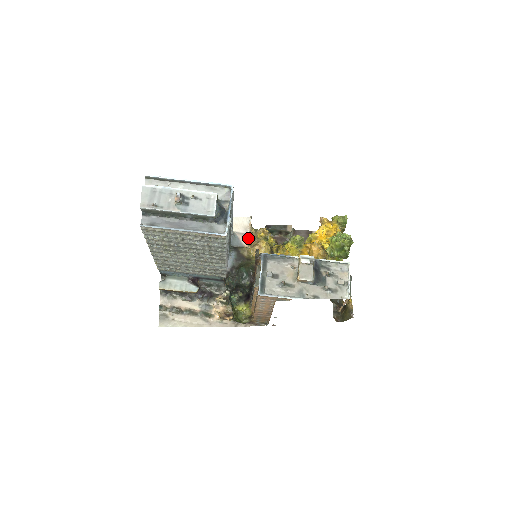
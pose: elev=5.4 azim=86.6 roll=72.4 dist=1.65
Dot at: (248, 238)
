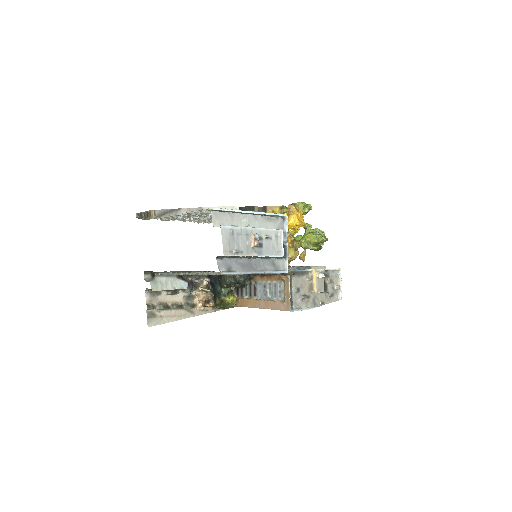
Dot at: occluded
